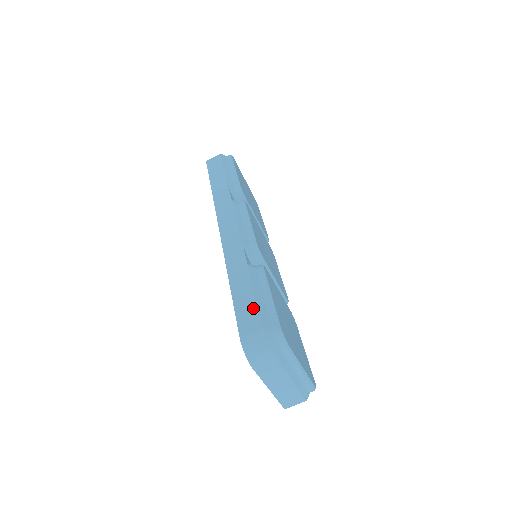
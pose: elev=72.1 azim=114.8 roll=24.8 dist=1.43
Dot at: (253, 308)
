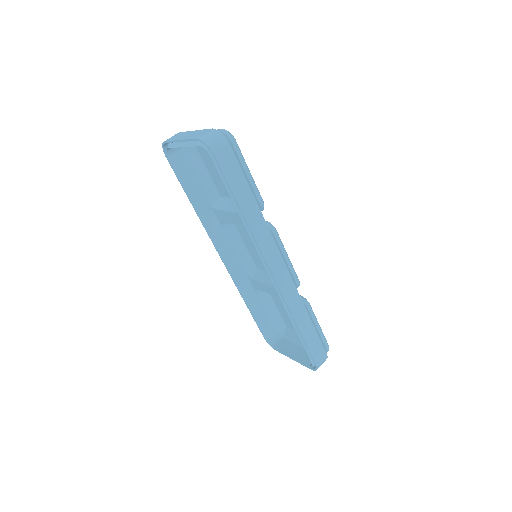
Dot at: occluded
